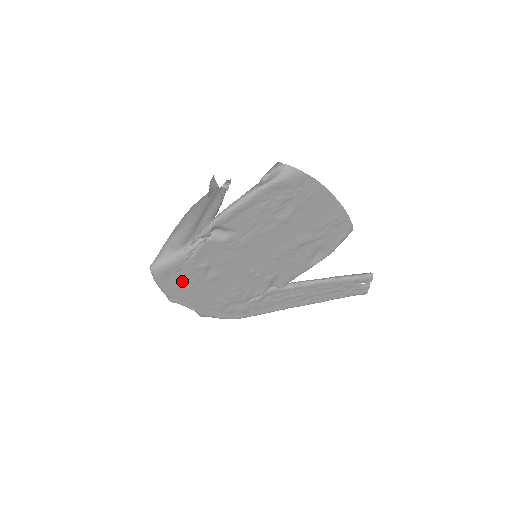
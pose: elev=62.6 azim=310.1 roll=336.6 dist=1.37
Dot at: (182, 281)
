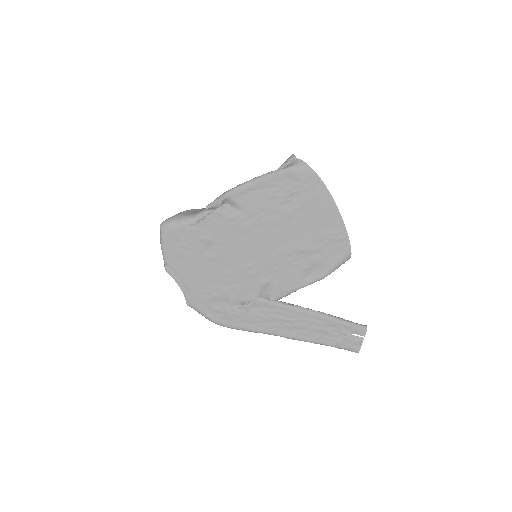
Dot at: (183, 249)
